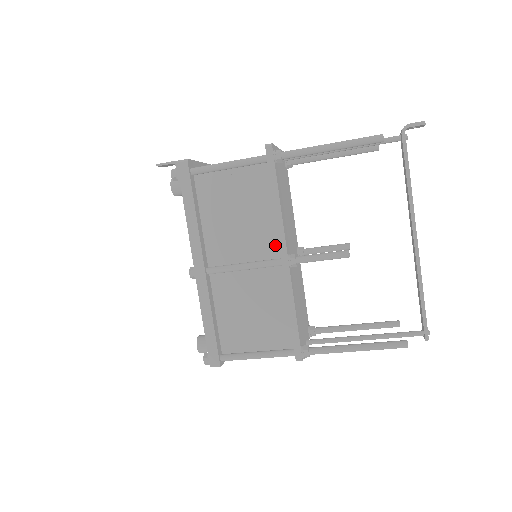
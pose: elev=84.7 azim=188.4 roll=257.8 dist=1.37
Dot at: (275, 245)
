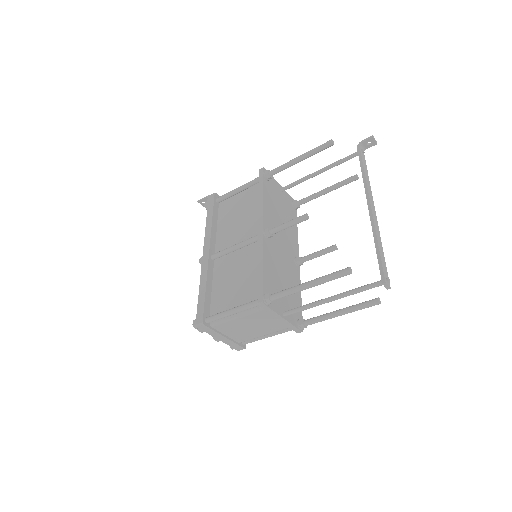
Dot at: occluded
